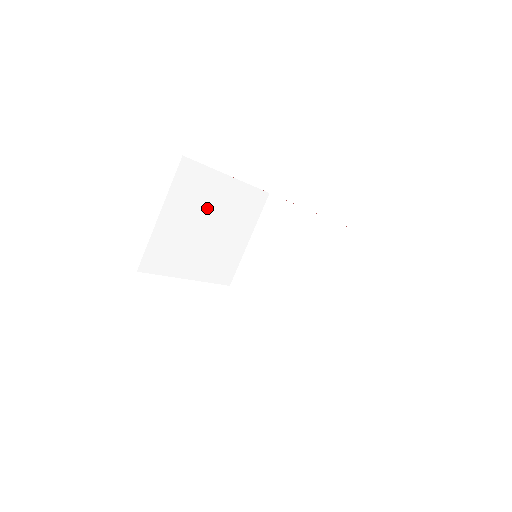
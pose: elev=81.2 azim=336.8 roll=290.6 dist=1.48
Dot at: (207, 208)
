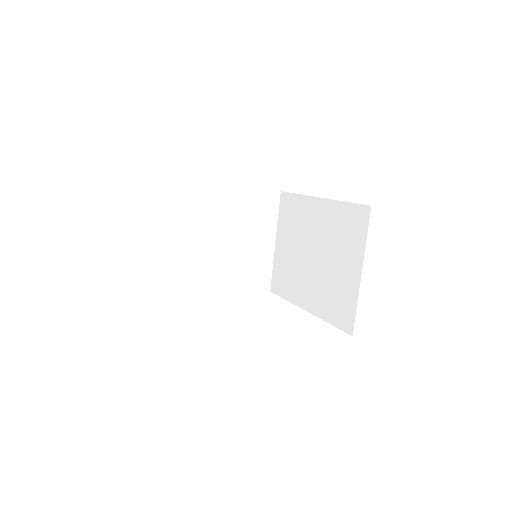
Dot at: (214, 223)
